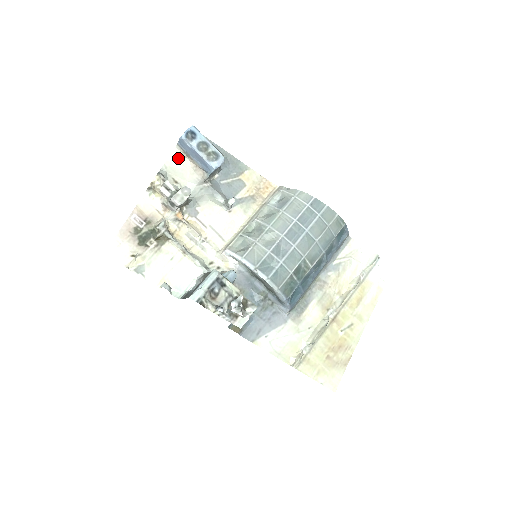
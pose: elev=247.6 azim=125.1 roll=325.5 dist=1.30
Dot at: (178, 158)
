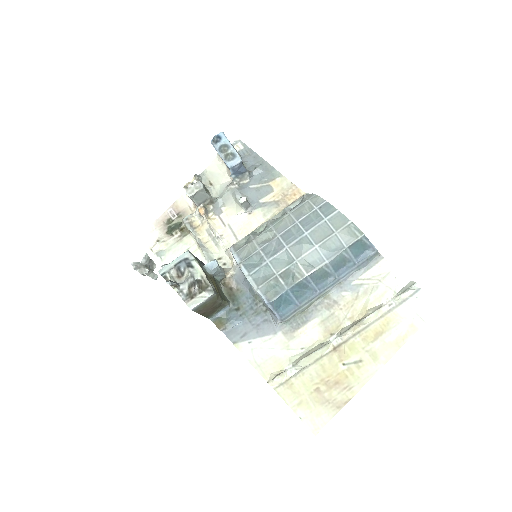
Dot at: (218, 164)
